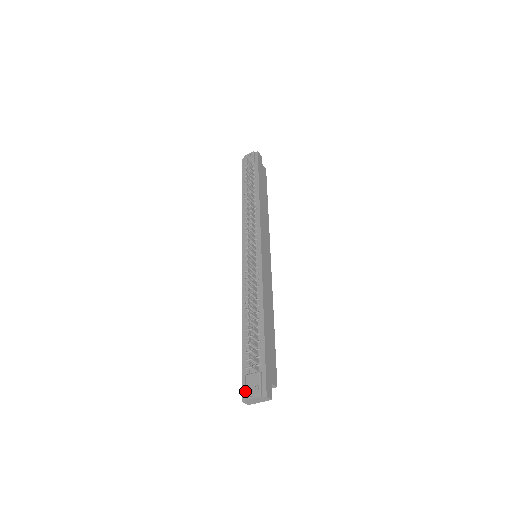
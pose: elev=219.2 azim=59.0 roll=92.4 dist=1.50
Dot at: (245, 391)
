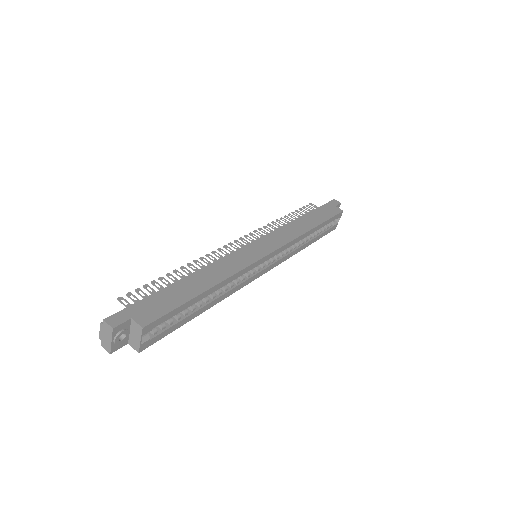
Dot at: occluded
